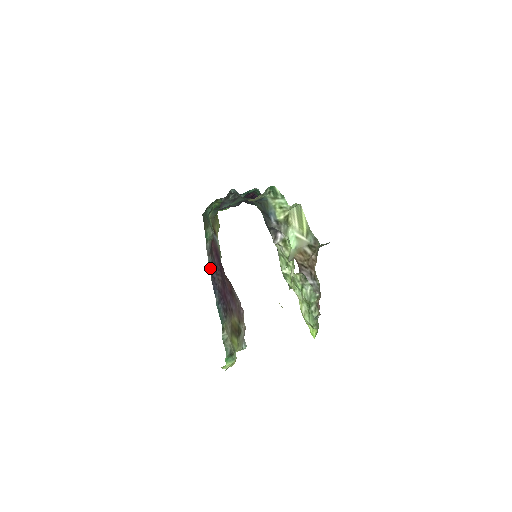
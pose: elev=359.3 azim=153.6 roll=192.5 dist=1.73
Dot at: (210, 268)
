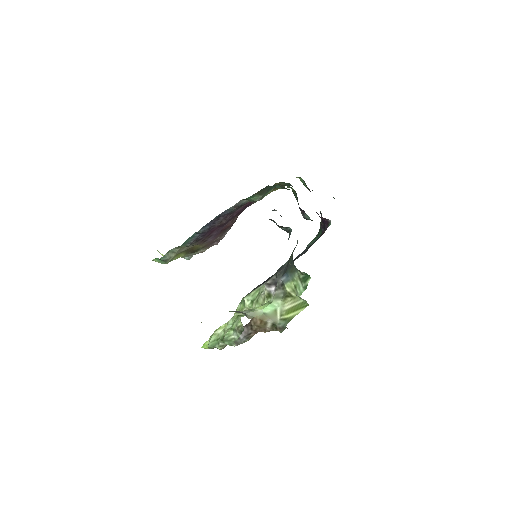
Dot at: (224, 212)
